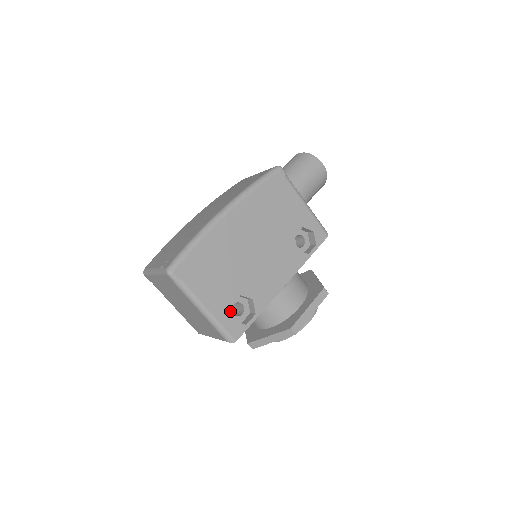
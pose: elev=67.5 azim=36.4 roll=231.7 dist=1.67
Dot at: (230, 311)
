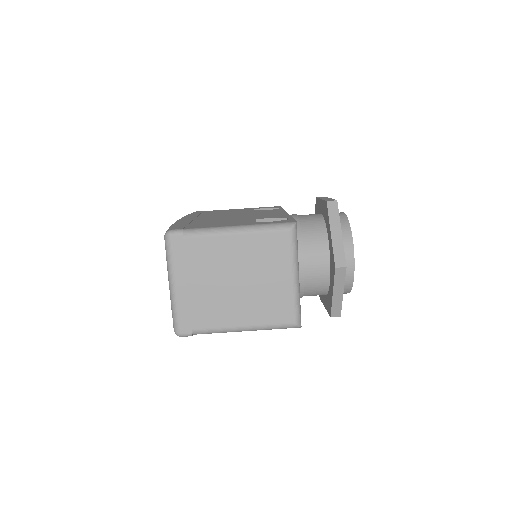
Dot at: (261, 222)
